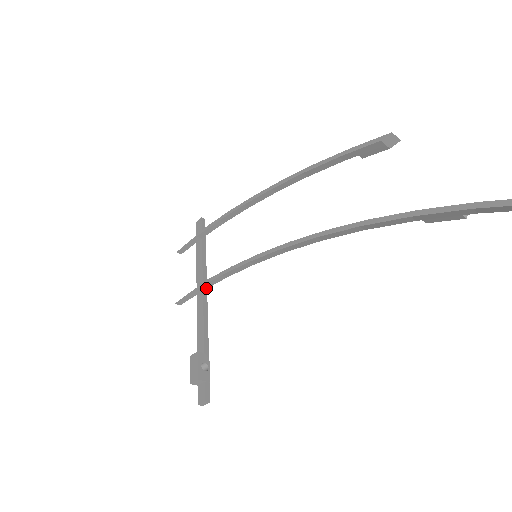
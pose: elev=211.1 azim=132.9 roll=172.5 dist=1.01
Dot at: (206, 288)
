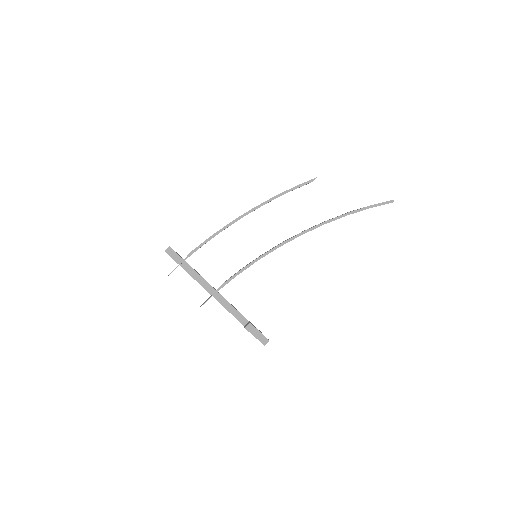
Dot at: occluded
